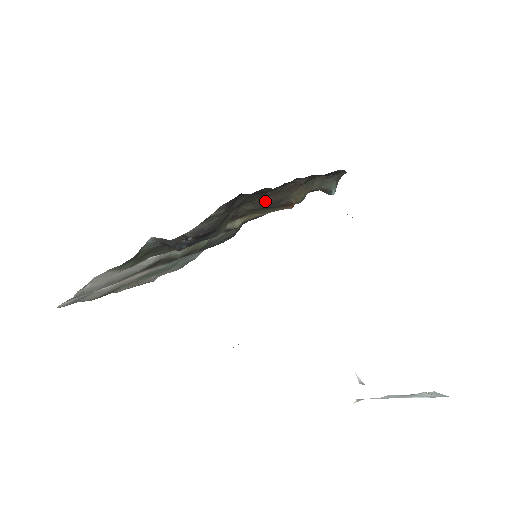
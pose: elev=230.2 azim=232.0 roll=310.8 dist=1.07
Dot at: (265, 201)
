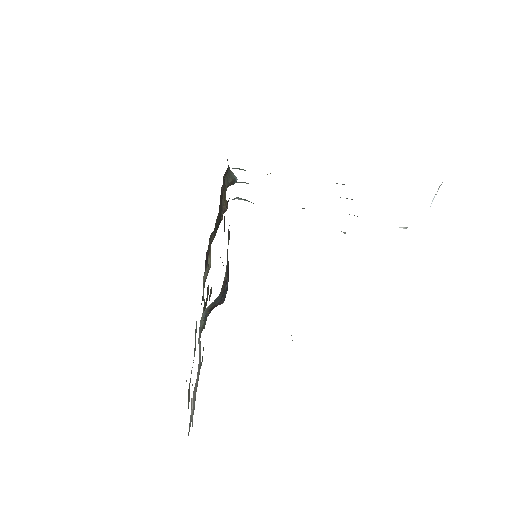
Dot at: (216, 223)
